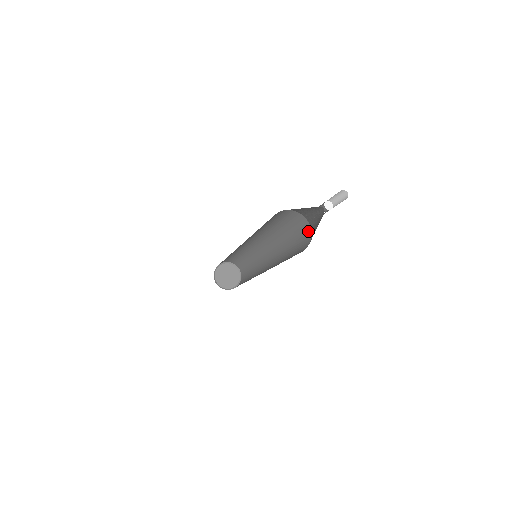
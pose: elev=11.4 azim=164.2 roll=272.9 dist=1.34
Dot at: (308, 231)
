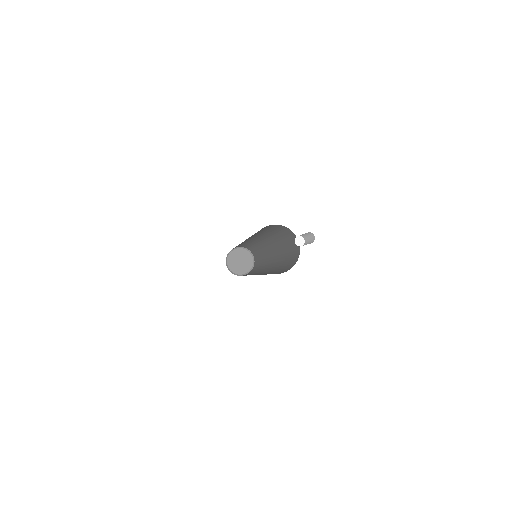
Dot at: (293, 236)
